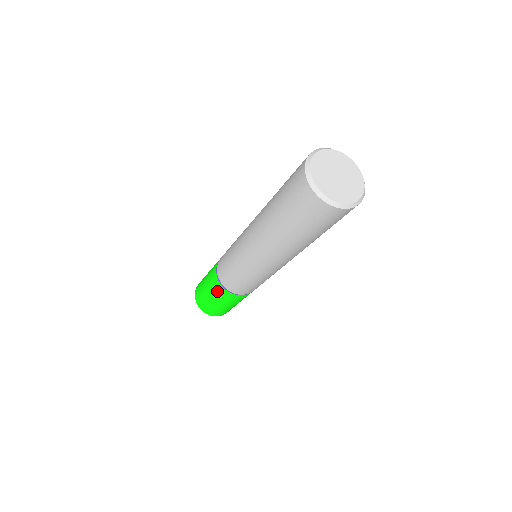
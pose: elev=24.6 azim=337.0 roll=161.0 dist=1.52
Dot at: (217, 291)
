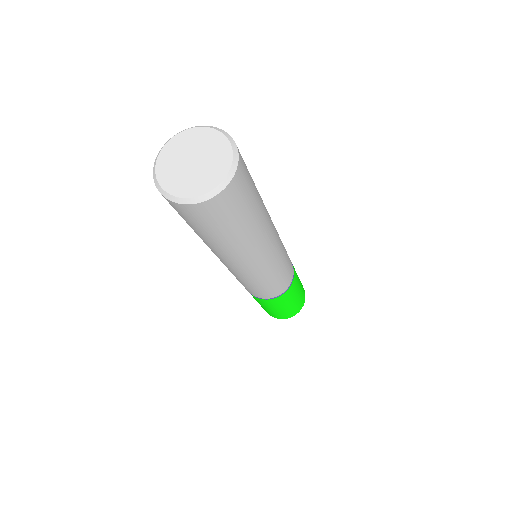
Dot at: (277, 303)
